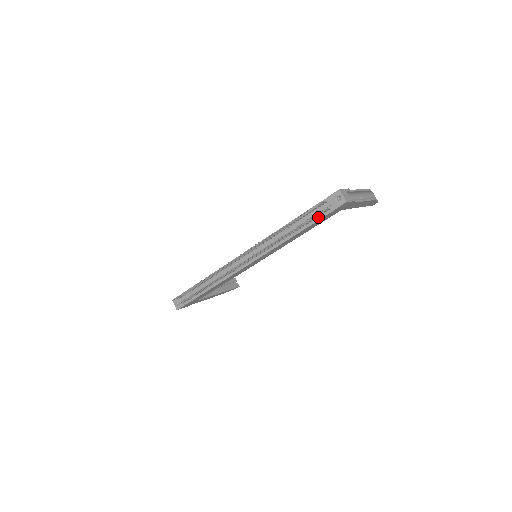
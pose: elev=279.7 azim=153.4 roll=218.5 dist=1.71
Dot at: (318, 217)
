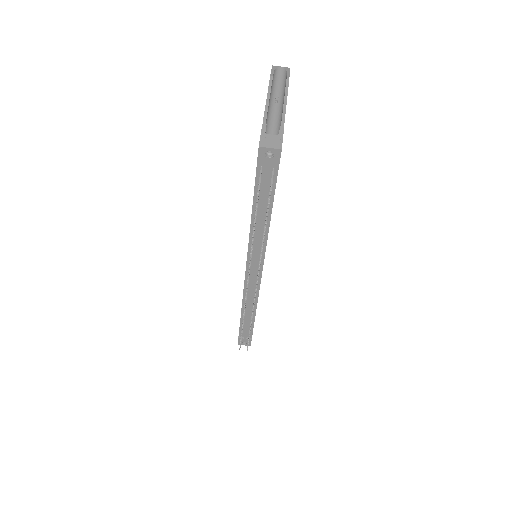
Dot at: occluded
